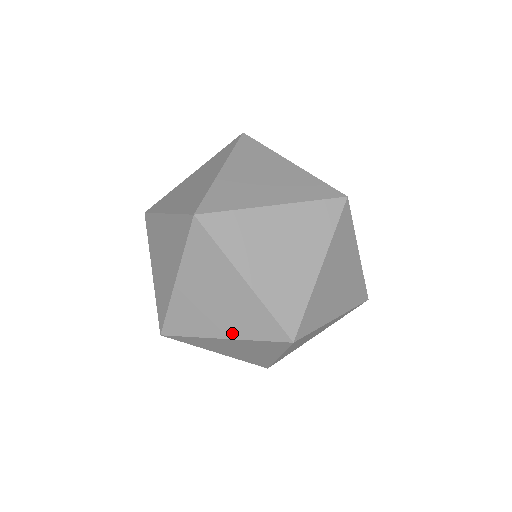
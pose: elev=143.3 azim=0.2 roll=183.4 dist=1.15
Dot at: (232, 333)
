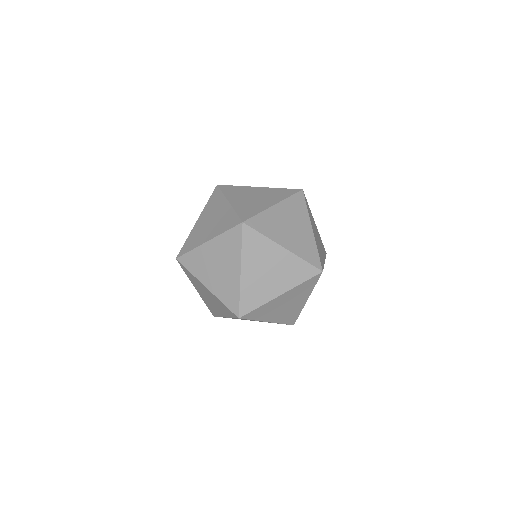
Dot at: (292, 248)
